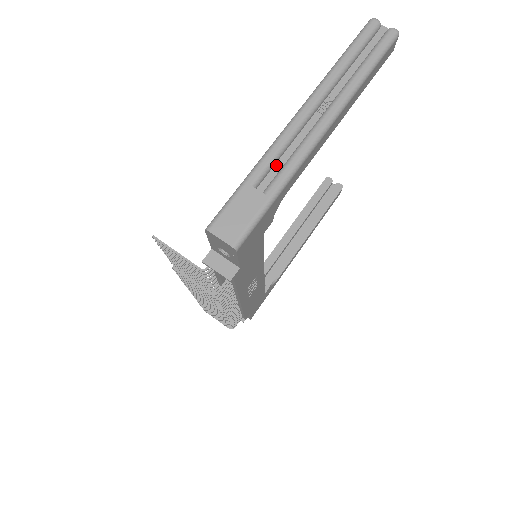
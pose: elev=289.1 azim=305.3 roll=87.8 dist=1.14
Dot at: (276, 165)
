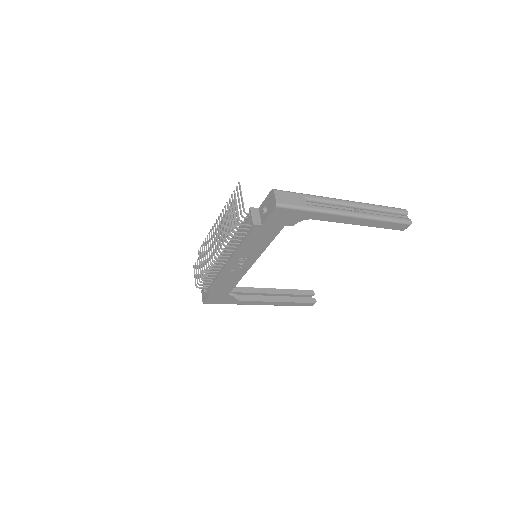
Dot at: (320, 204)
